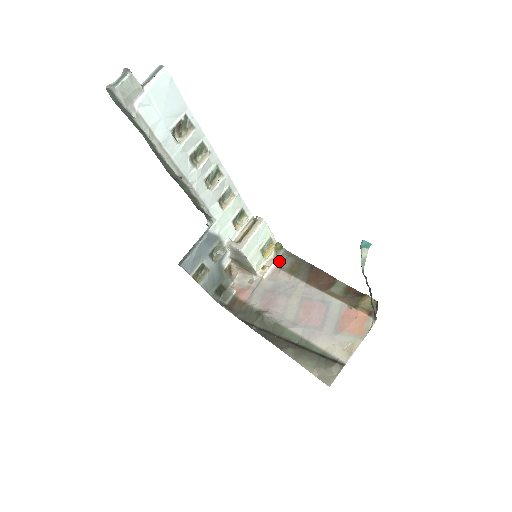
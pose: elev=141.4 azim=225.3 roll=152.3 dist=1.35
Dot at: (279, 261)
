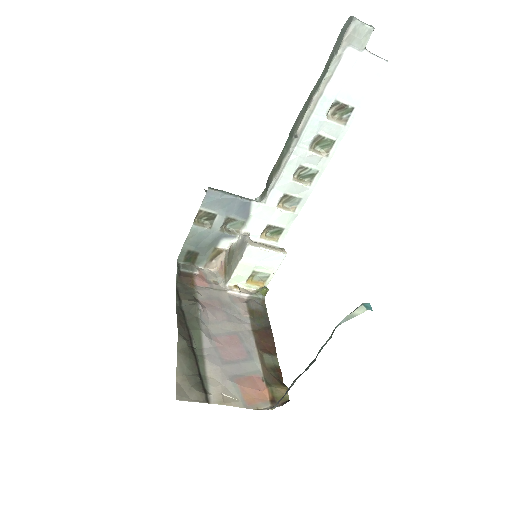
Dot at: (251, 298)
